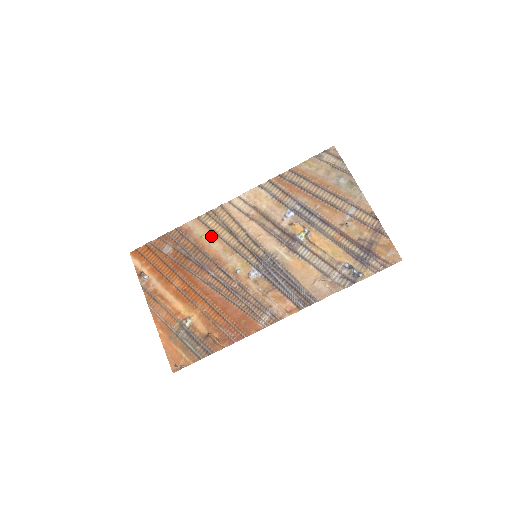
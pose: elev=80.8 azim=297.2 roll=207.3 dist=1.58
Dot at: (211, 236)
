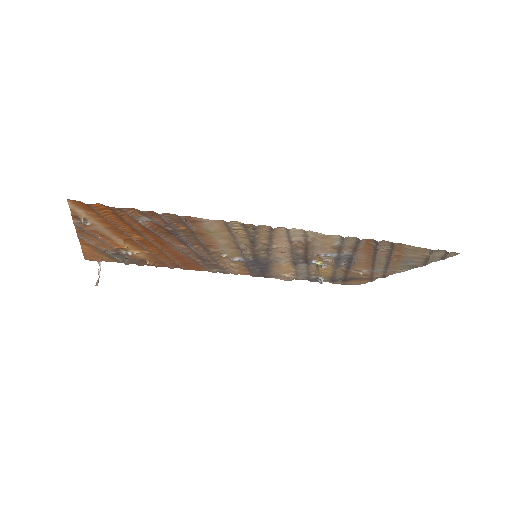
Dot at: (224, 235)
